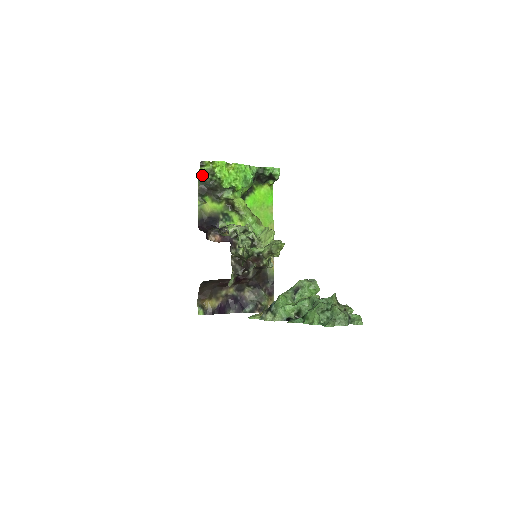
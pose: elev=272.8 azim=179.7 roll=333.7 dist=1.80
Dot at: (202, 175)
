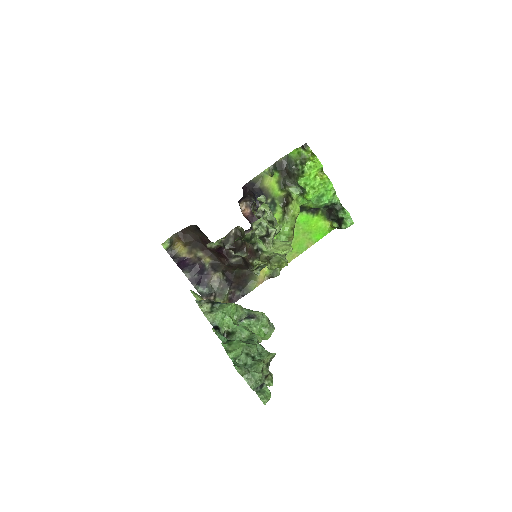
Dot at: (295, 154)
